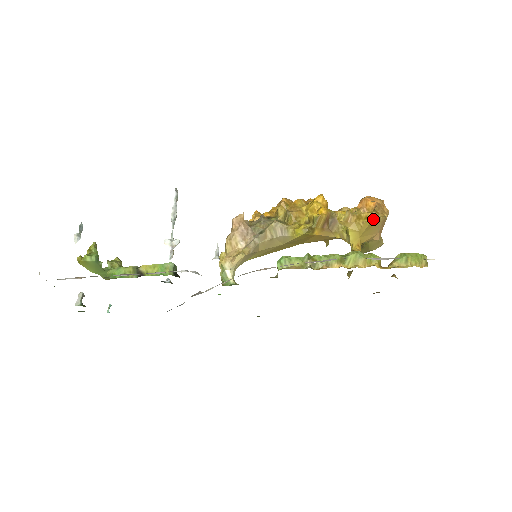
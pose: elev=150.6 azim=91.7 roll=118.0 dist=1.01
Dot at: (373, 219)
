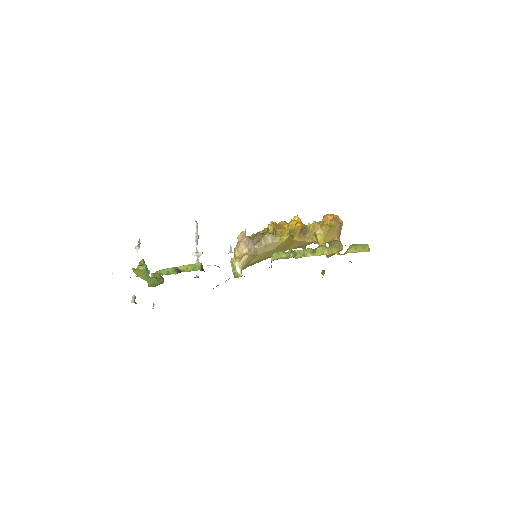
Dot at: (331, 225)
